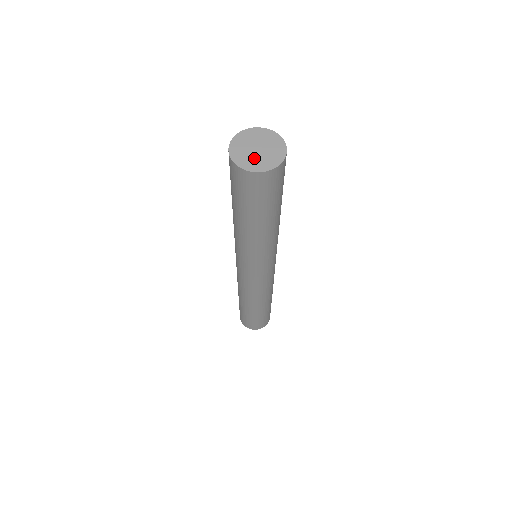
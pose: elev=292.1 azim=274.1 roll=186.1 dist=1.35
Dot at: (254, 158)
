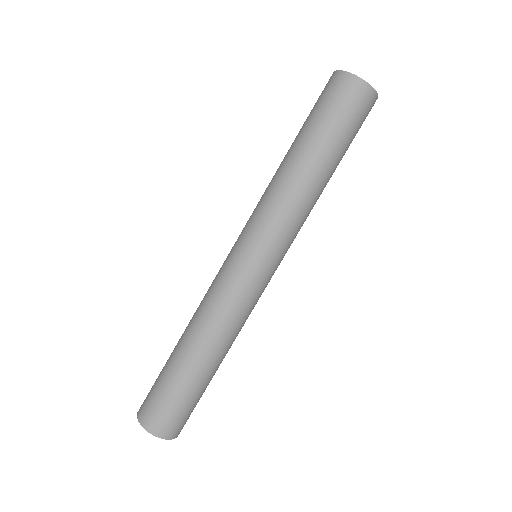
Dot at: occluded
